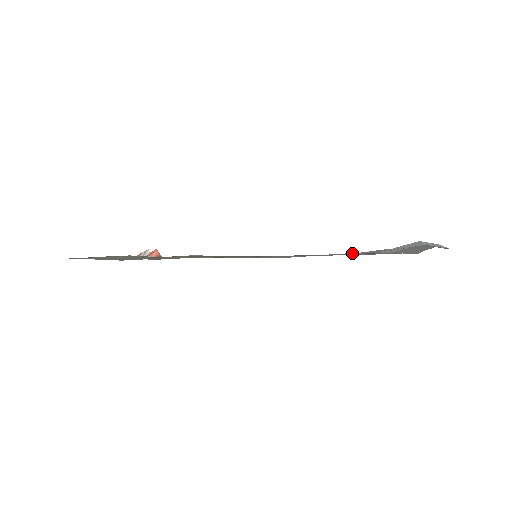
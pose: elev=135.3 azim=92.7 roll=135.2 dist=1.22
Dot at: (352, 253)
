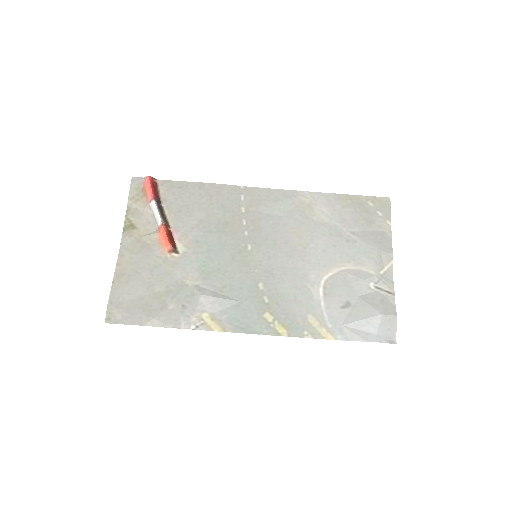
Dot at: (330, 300)
